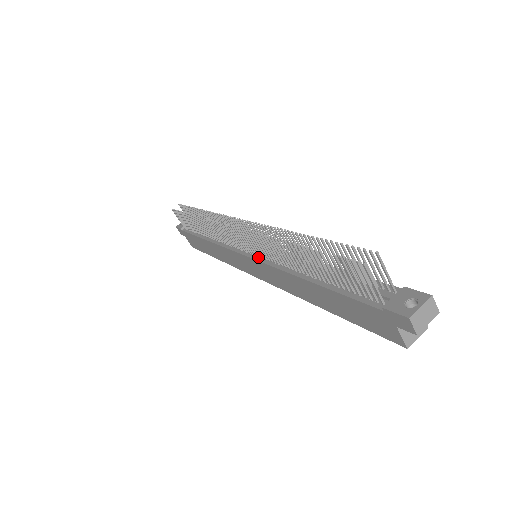
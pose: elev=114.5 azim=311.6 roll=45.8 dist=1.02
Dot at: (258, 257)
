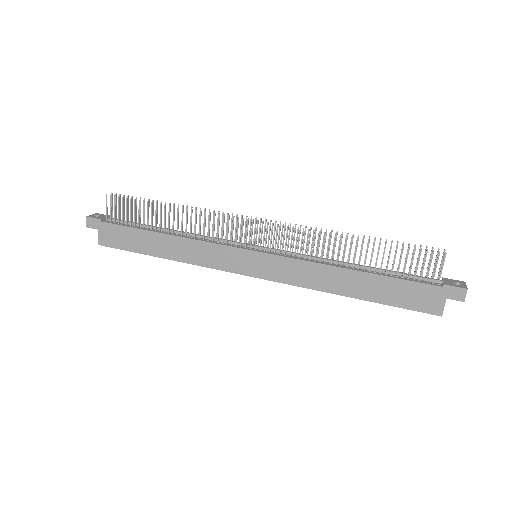
Dot at: (277, 254)
